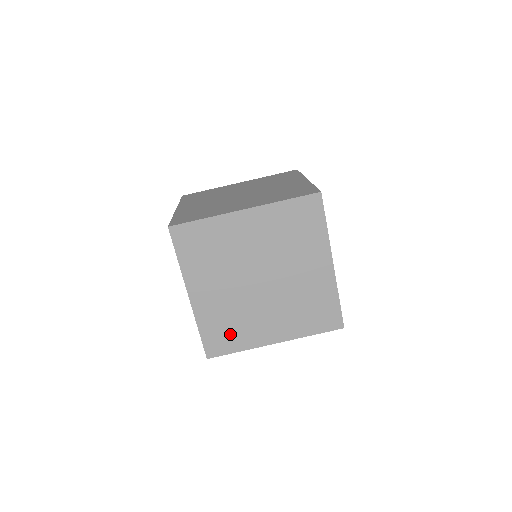
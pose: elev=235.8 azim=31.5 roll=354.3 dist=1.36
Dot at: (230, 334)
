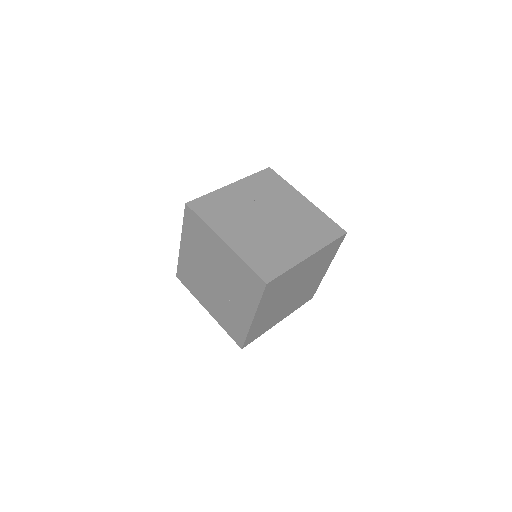
Dot at: (261, 329)
